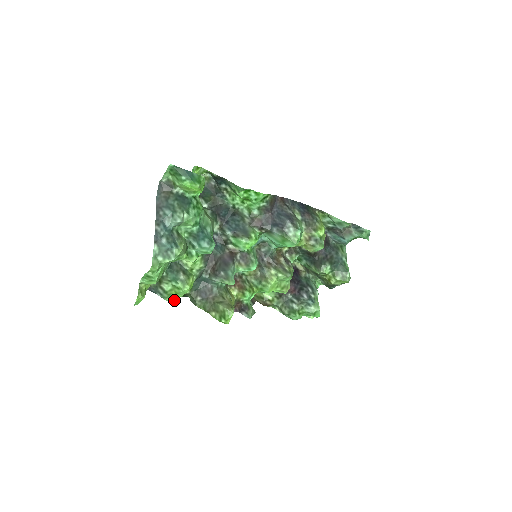
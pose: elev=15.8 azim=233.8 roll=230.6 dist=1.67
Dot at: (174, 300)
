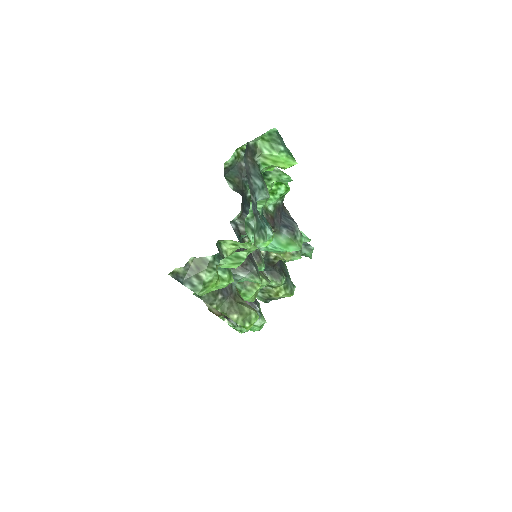
Dot at: (200, 295)
